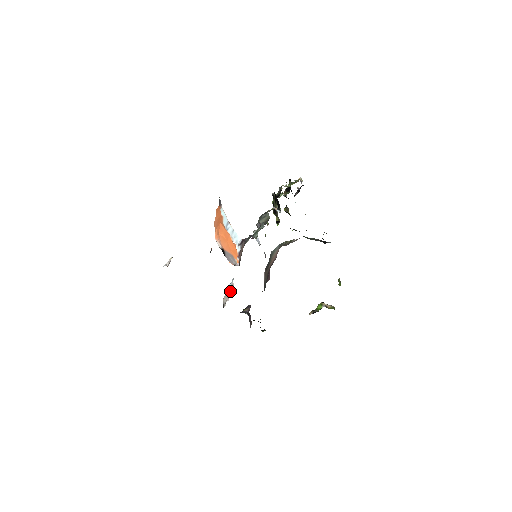
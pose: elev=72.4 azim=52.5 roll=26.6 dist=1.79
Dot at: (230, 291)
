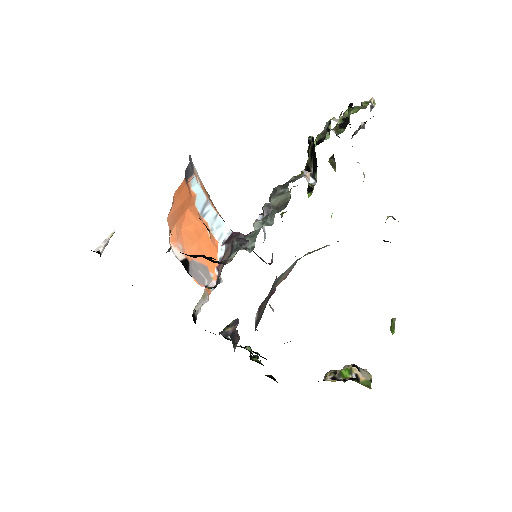
Dot at: occluded
